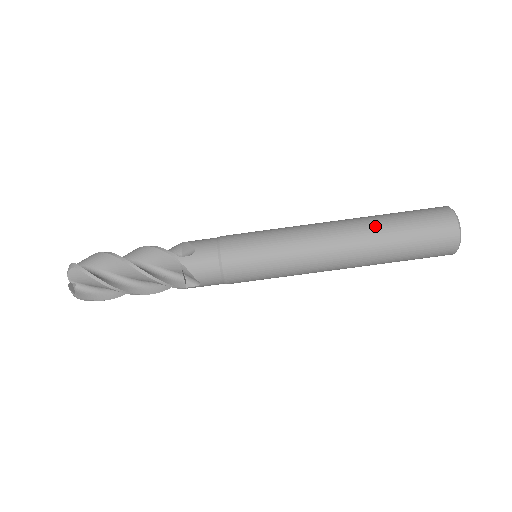
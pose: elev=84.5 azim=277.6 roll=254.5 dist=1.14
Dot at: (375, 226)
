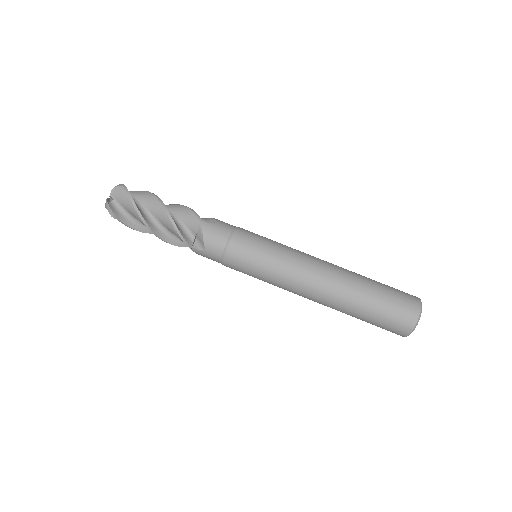
Dot at: (357, 278)
